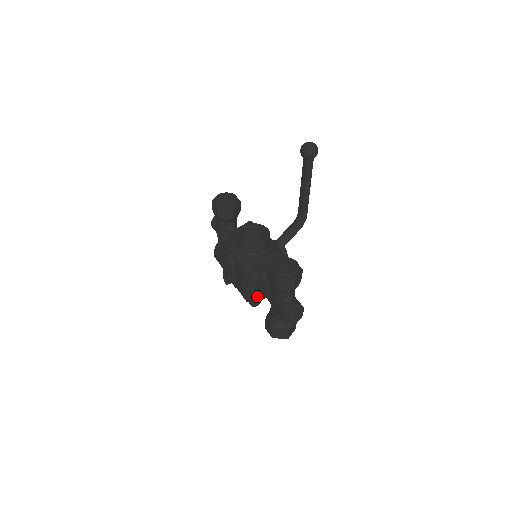
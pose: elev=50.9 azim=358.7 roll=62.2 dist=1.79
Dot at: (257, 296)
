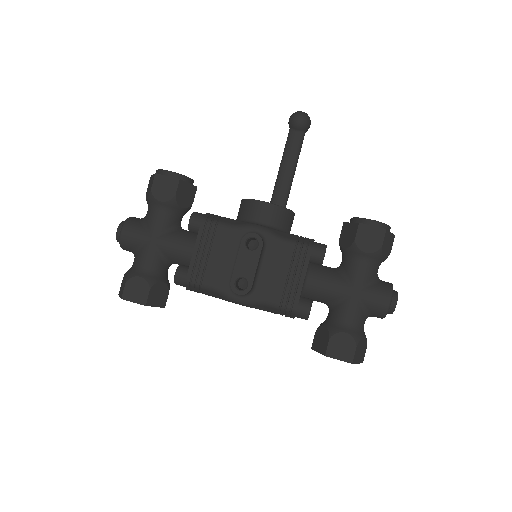
Dot at: (309, 299)
